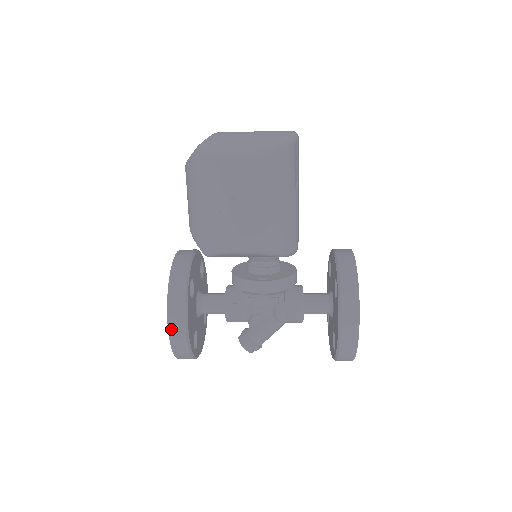
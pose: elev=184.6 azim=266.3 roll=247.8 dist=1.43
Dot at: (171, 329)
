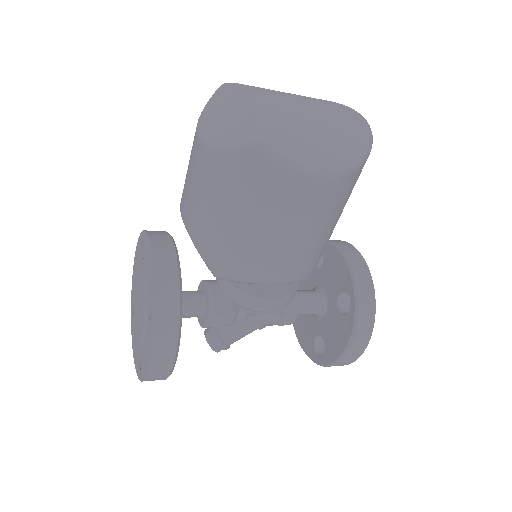
Dot at: (153, 366)
